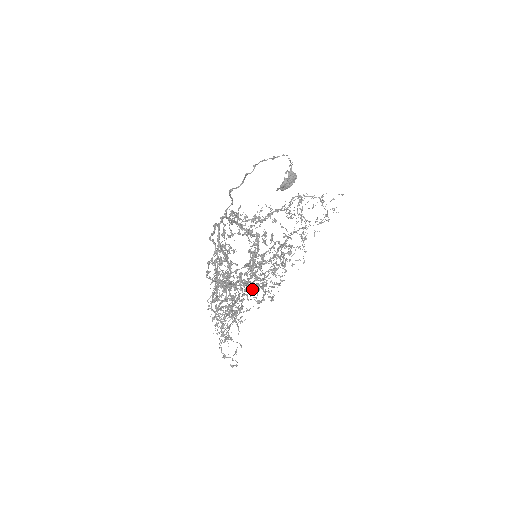
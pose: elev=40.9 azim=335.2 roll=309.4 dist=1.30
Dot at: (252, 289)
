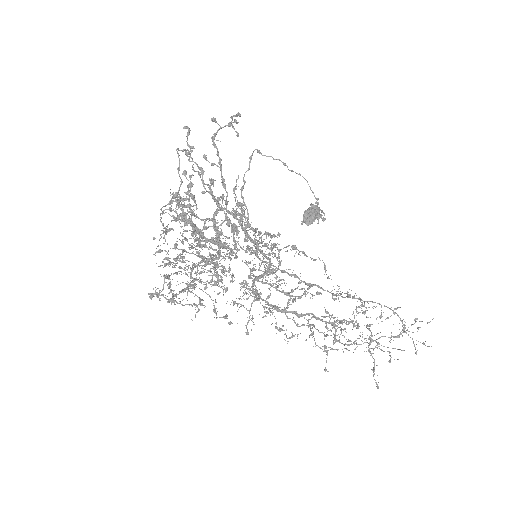
Dot at: (249, 318)
